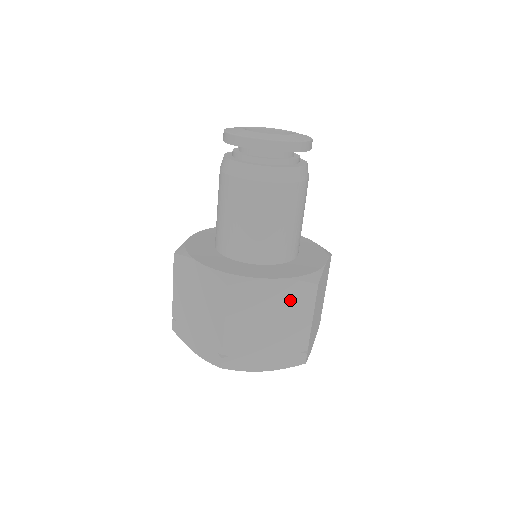
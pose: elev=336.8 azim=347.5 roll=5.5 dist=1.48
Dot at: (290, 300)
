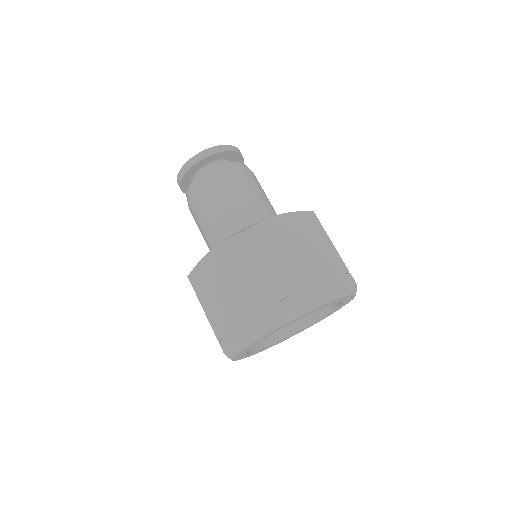
Dot at: (302, 229)
